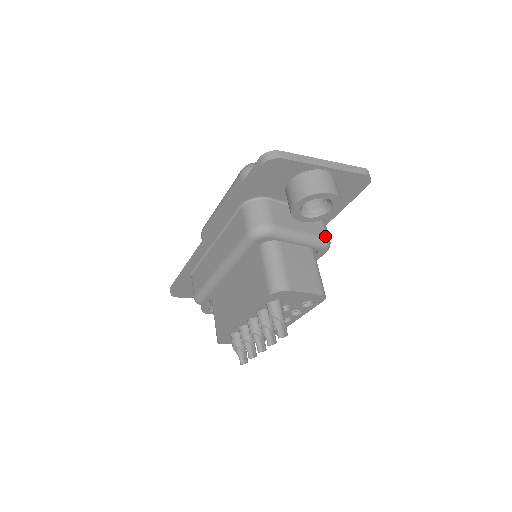
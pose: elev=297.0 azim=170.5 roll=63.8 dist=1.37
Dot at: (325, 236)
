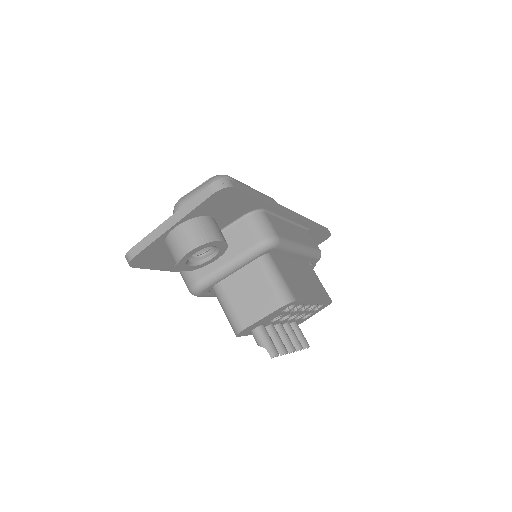
Dot at: (257, 241)
